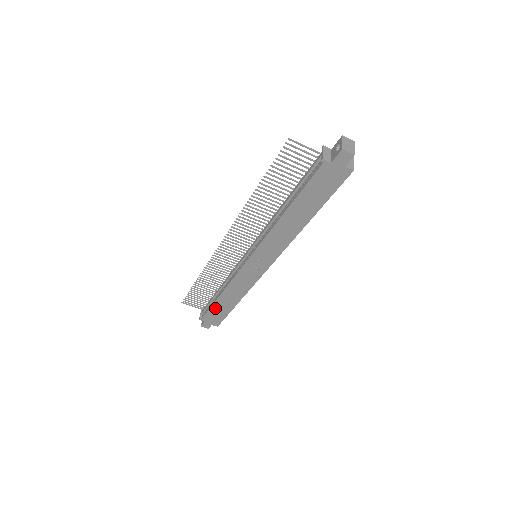
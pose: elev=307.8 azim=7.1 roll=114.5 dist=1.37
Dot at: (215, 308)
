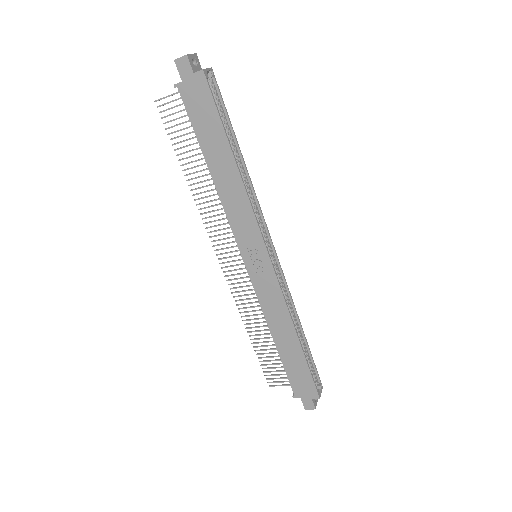
Dot at: (288, 365)
